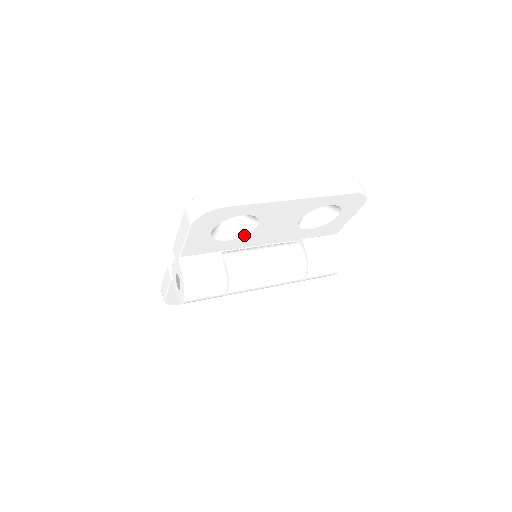
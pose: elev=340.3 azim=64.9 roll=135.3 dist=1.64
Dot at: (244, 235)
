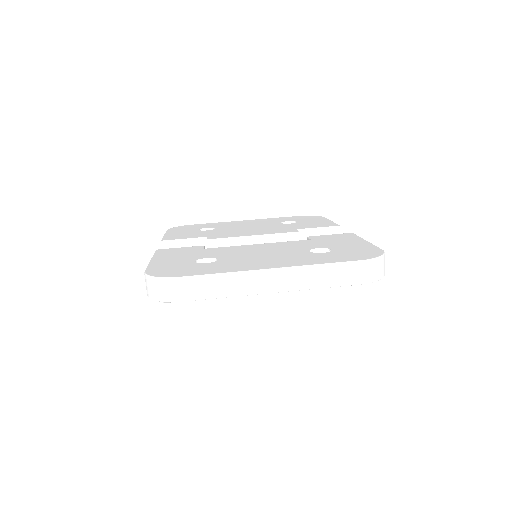
Dot at: occluded
